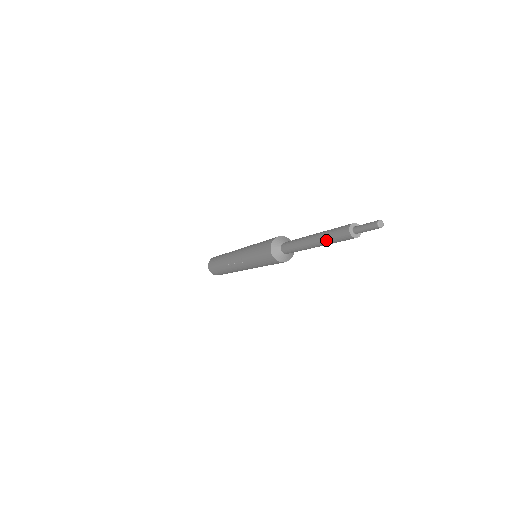
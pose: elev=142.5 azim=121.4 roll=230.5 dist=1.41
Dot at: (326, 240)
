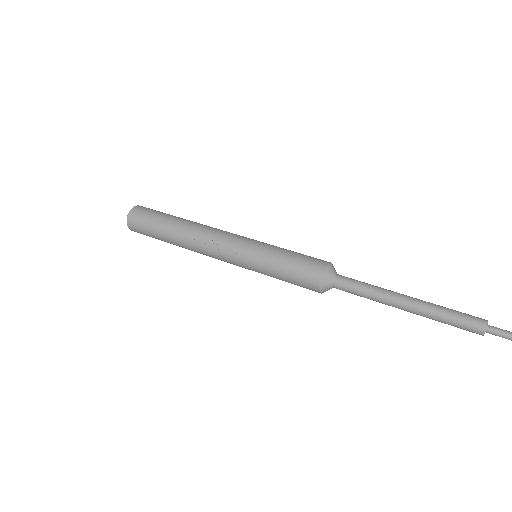
Dot at: (436, 315)
